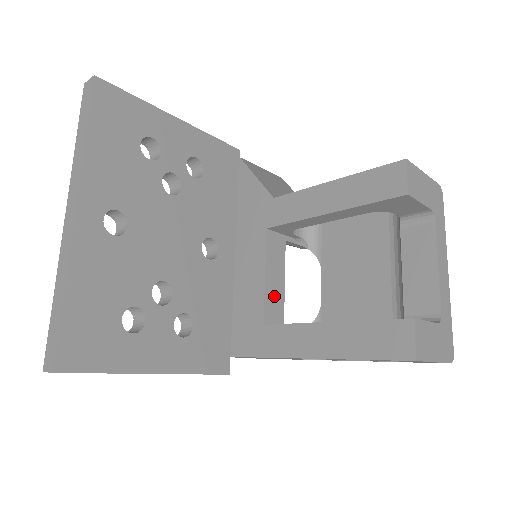
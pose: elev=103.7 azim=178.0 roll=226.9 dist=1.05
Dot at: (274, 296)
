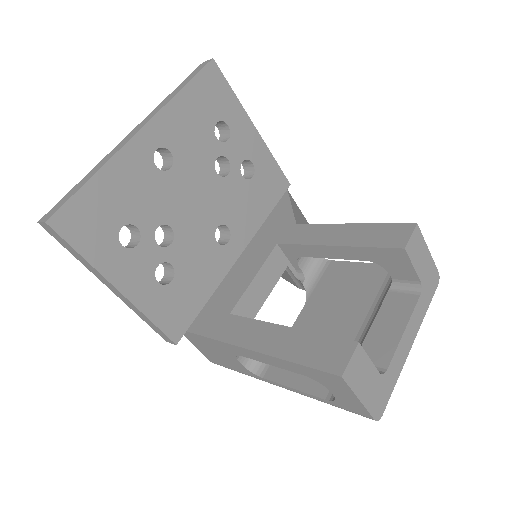
Dot at: (252, 299)
